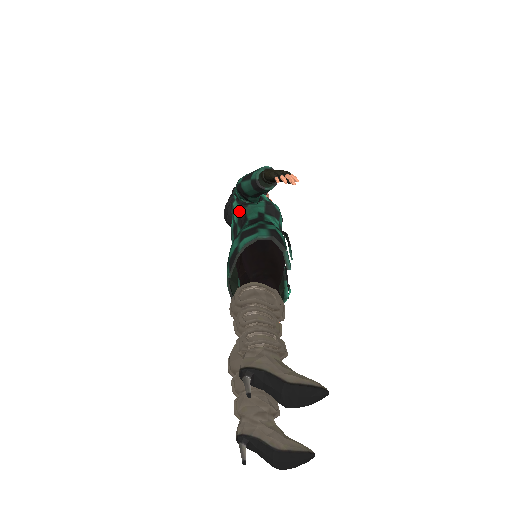
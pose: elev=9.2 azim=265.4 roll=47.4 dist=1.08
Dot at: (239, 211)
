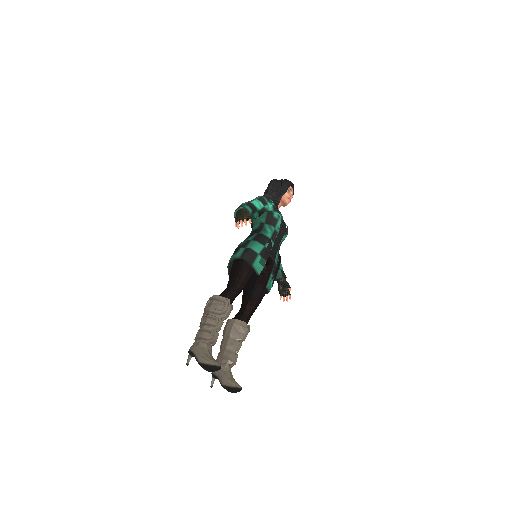
Dot at: occluded
